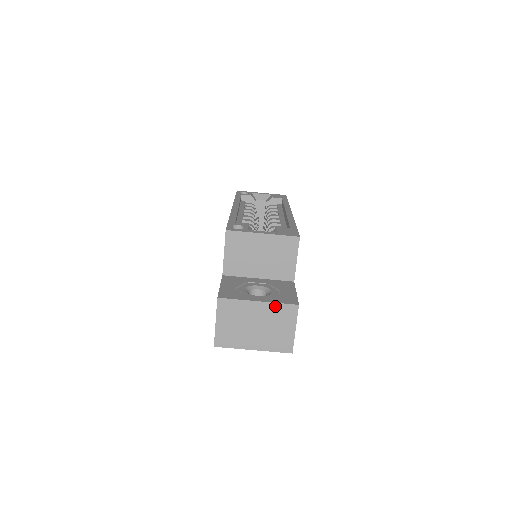
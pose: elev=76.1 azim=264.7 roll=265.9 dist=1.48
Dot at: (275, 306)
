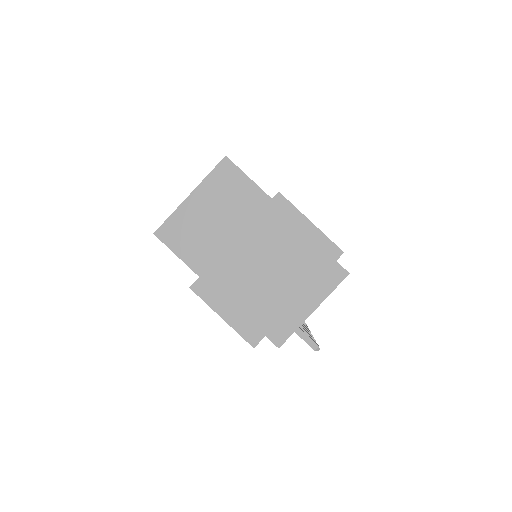
Dot at: (257, 224)
